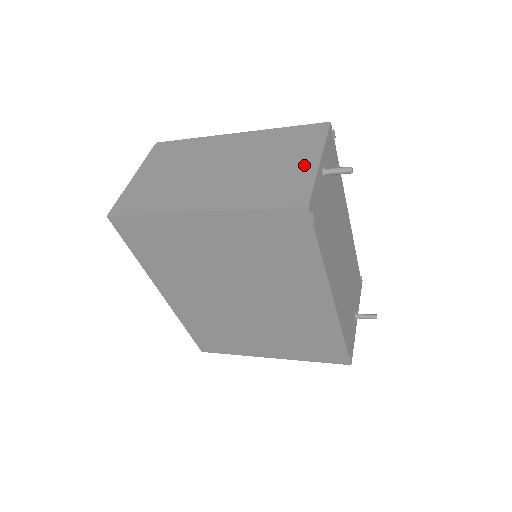
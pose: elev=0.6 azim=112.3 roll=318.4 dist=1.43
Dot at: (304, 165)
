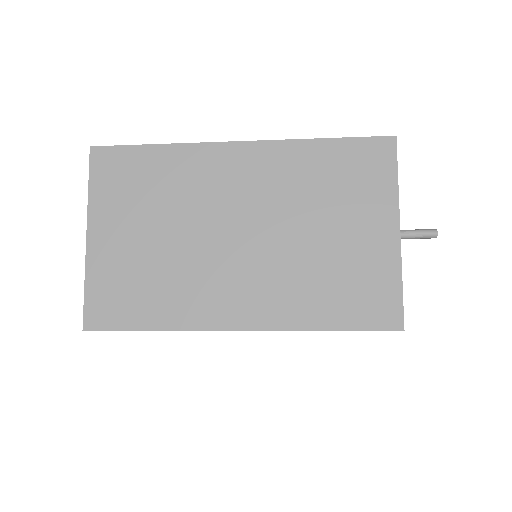
Dot at: (378, 241)
